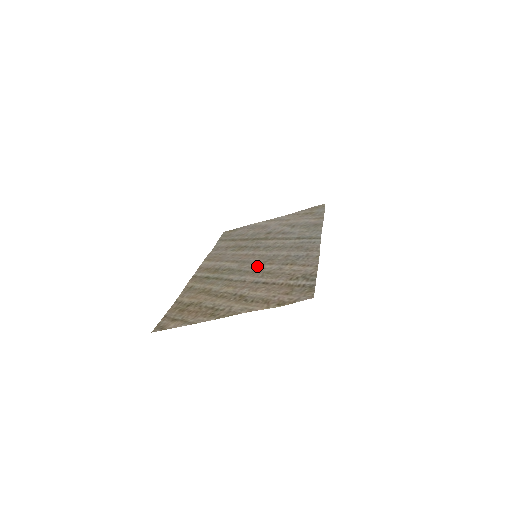
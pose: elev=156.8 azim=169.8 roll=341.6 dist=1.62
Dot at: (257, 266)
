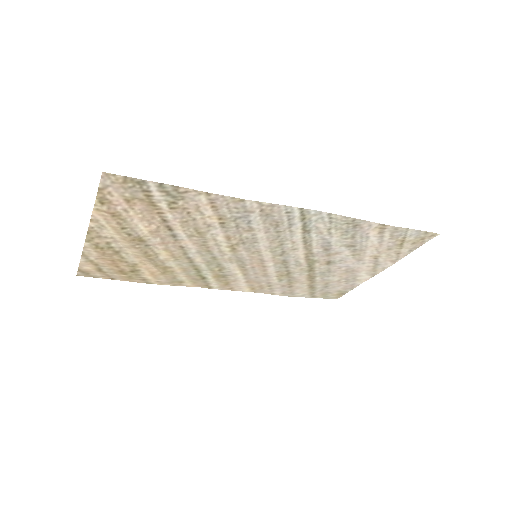
Dot at: (223, 247)
